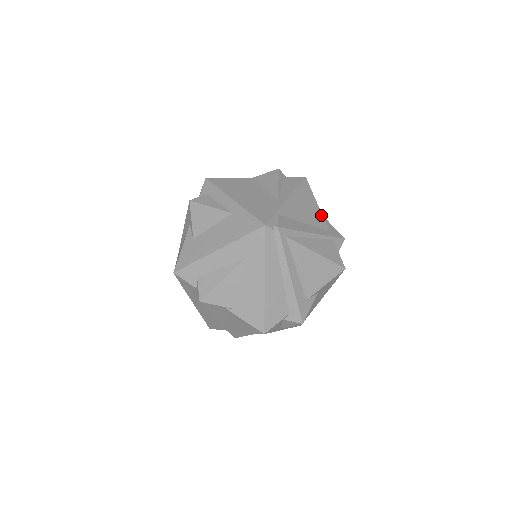
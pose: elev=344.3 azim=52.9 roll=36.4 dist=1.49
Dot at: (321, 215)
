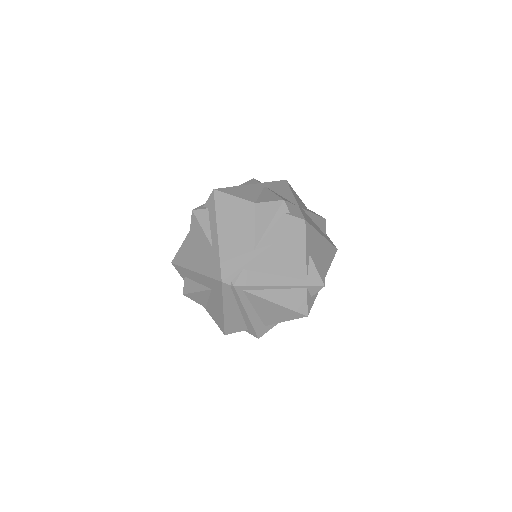
Dot at: (304, 263)
